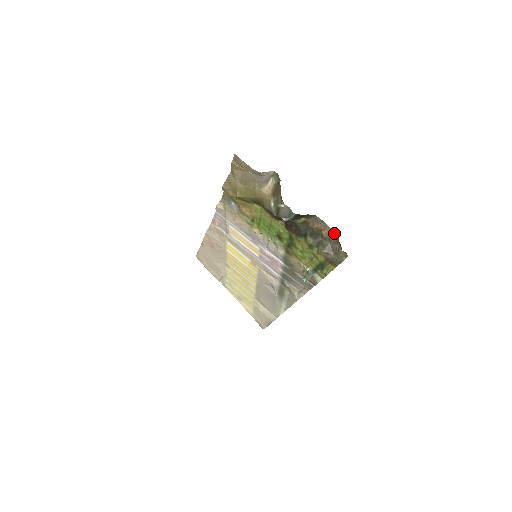
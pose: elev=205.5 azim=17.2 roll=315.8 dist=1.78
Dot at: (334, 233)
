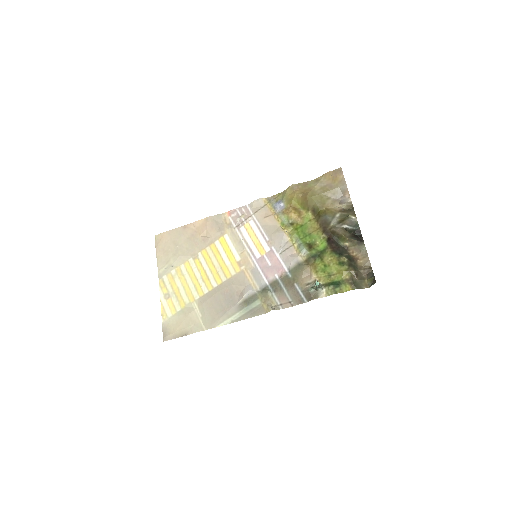
Dot at: (368, 266)
